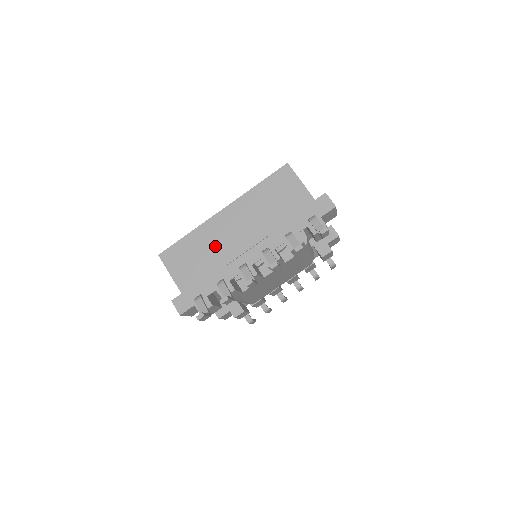
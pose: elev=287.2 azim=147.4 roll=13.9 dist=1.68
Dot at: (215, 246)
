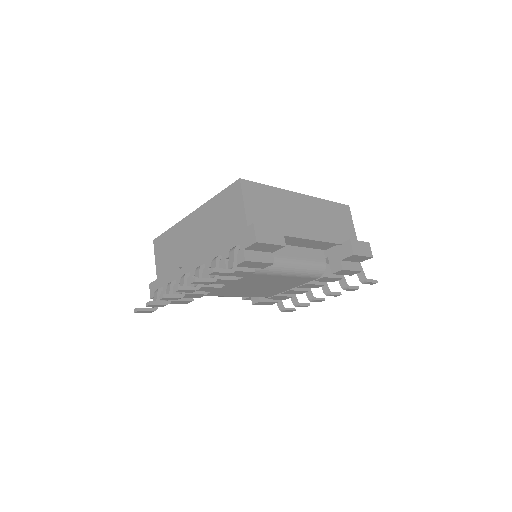
Dot at: (180, 247)
